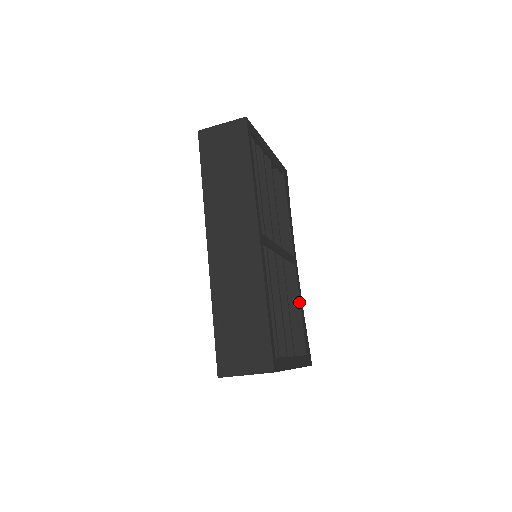
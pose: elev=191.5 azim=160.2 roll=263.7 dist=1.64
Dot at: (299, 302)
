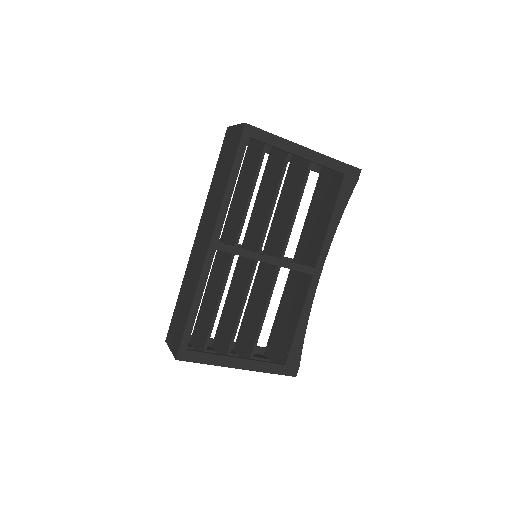
Dot at: (300, 314)
